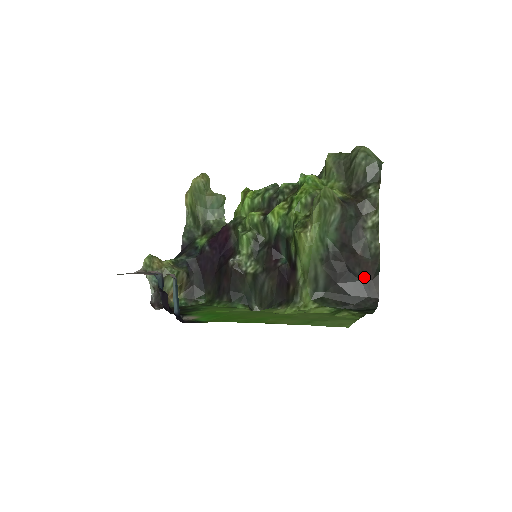
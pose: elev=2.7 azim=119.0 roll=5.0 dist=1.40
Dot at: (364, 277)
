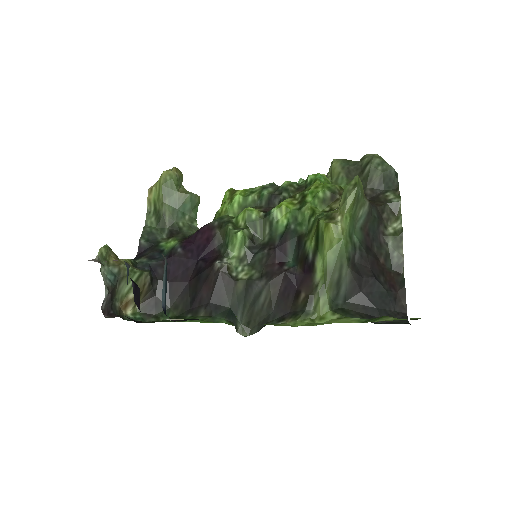
Dot at: (389, 287)
